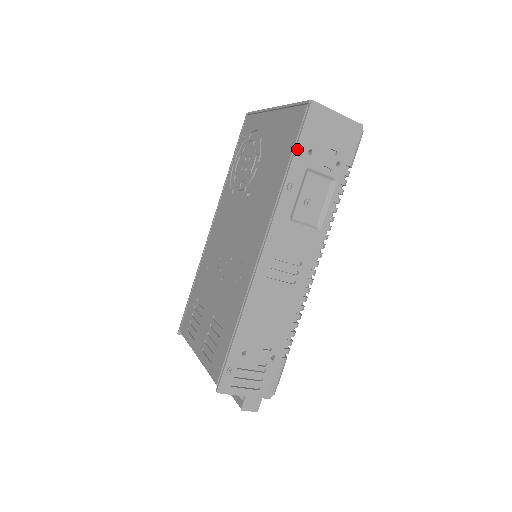
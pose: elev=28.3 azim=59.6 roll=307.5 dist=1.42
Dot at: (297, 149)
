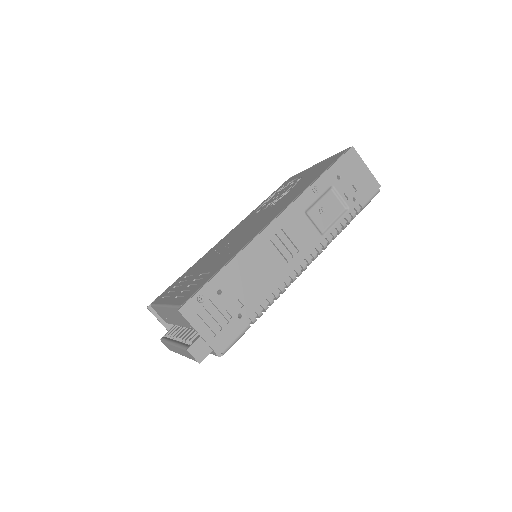
Dot at: (330, 168)
